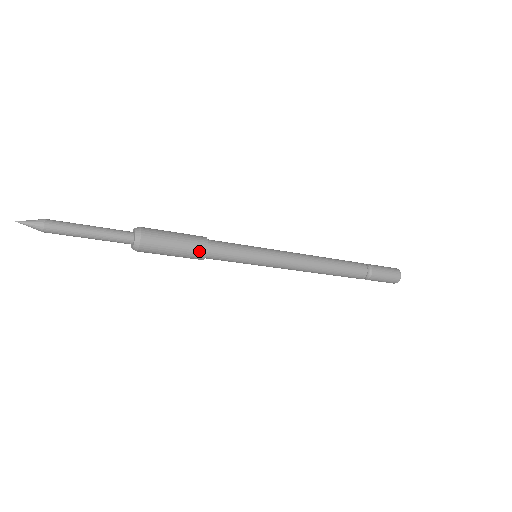
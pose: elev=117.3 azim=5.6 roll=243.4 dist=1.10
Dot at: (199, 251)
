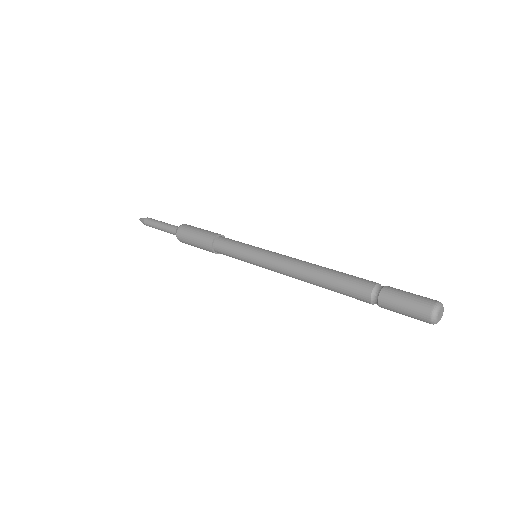
Dot at: (207, 242)
